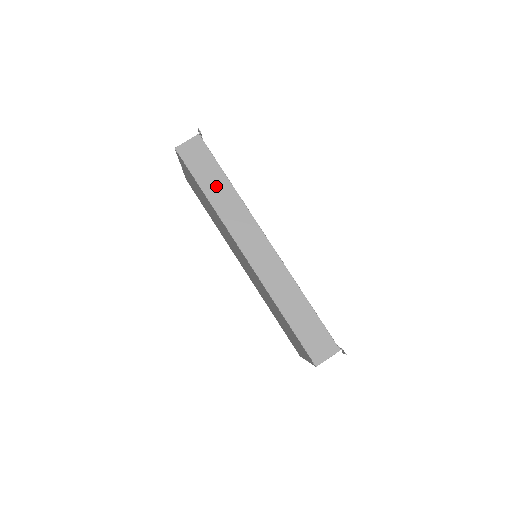
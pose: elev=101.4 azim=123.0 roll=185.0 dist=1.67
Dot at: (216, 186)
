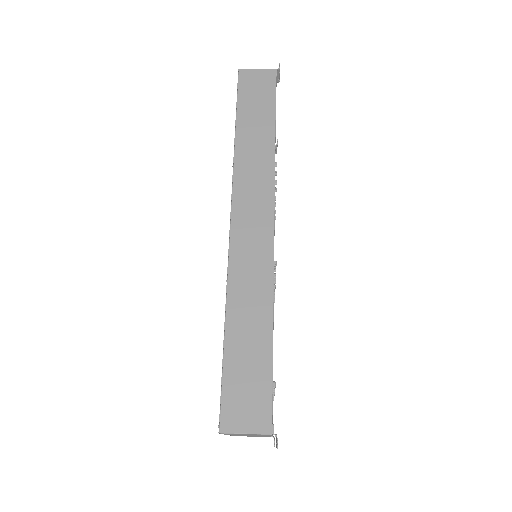
Dot at: (255, 128)
